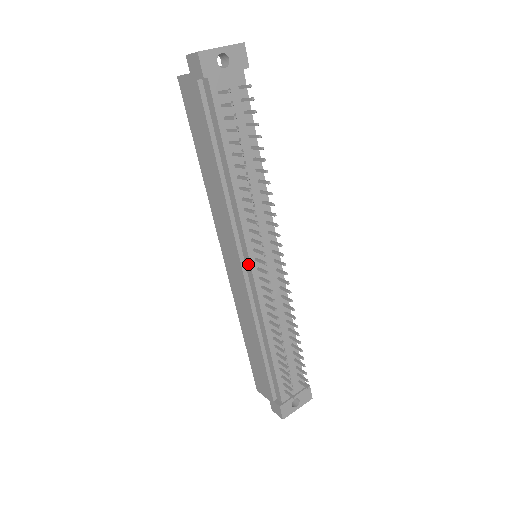
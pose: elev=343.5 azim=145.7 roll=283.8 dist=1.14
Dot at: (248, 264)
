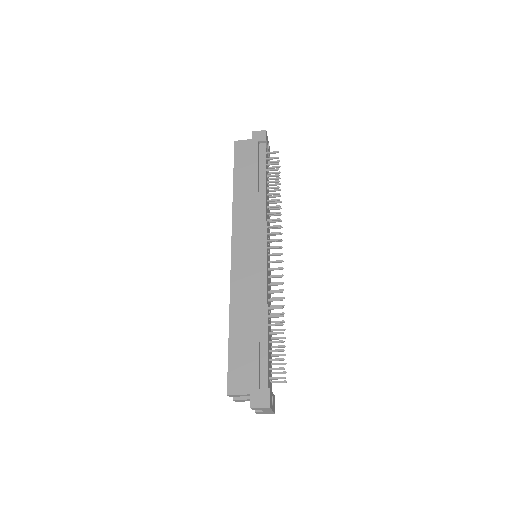
Dot at: (264, 247)
